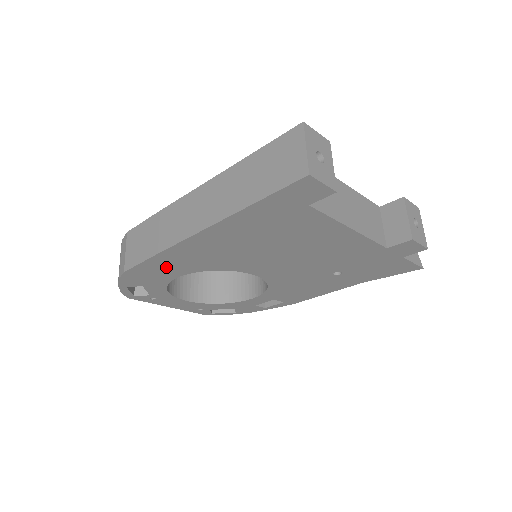
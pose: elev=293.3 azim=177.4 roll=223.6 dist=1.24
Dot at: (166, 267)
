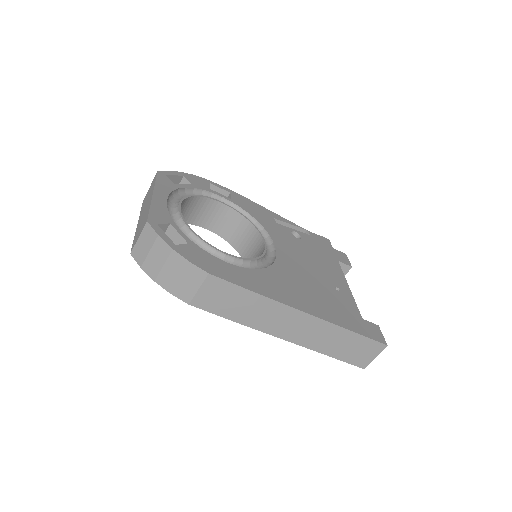
Dot at: occluded
